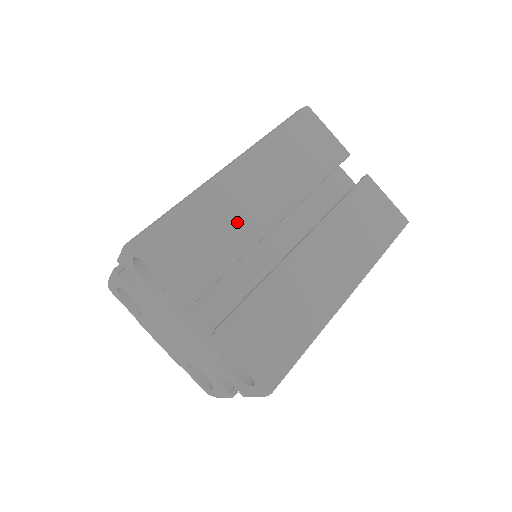
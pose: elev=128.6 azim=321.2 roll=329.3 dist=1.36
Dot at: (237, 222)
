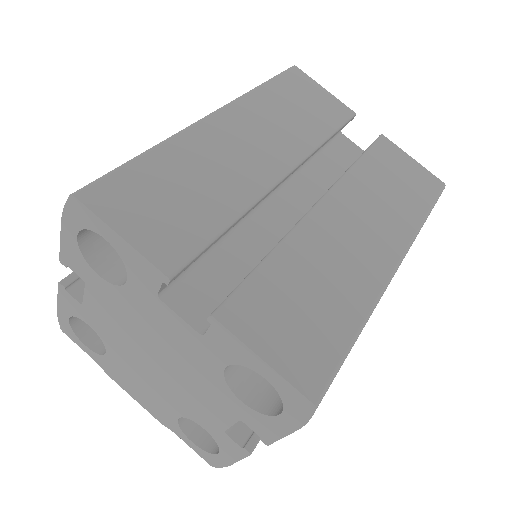
Dot at: (225, 177)
